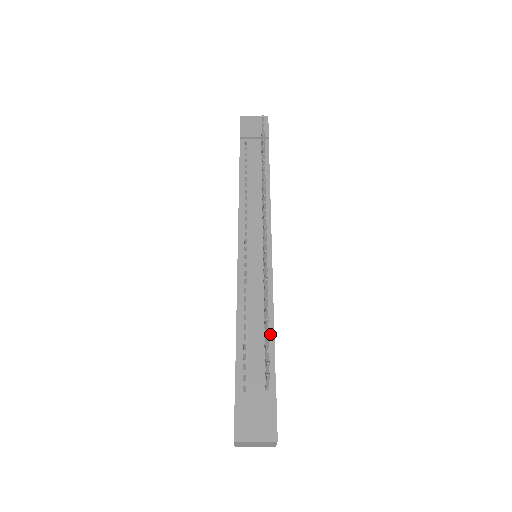
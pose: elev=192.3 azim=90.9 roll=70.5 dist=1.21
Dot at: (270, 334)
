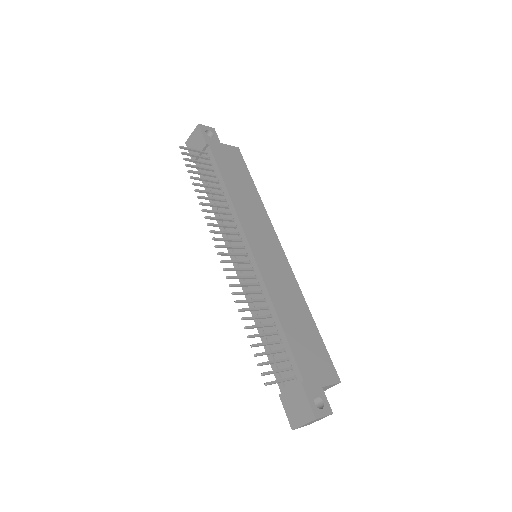
Dot at: (280, 329)
